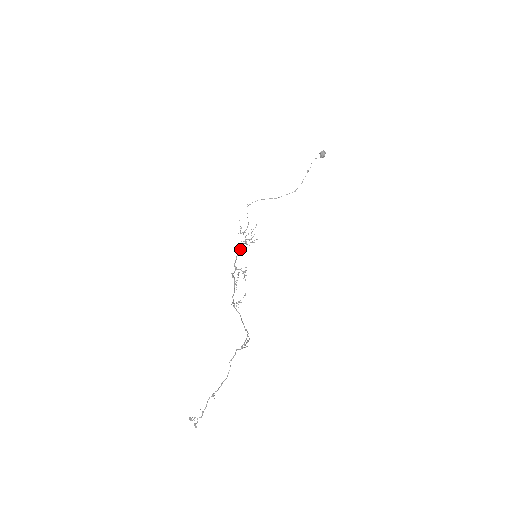
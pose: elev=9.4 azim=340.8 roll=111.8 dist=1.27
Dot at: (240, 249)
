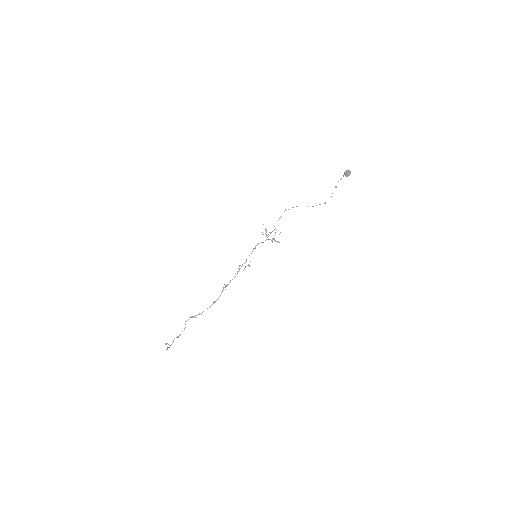
Dot at: occluded
